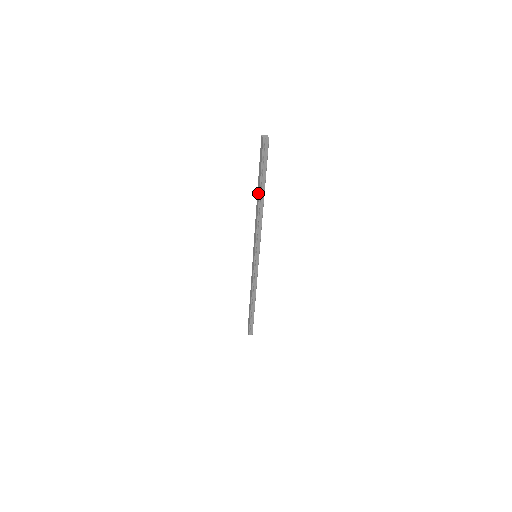
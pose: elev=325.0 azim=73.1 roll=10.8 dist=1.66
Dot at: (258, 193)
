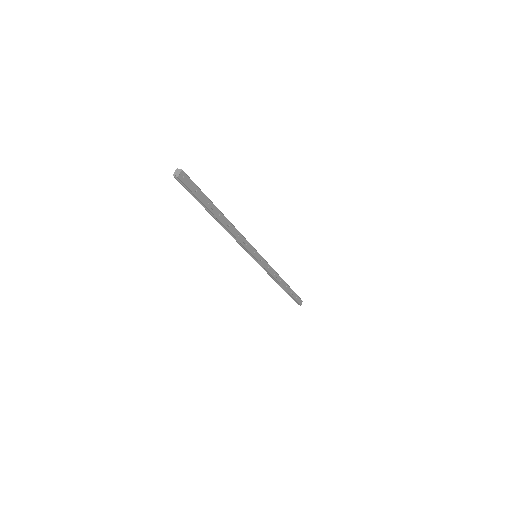
Dot at: occluded
